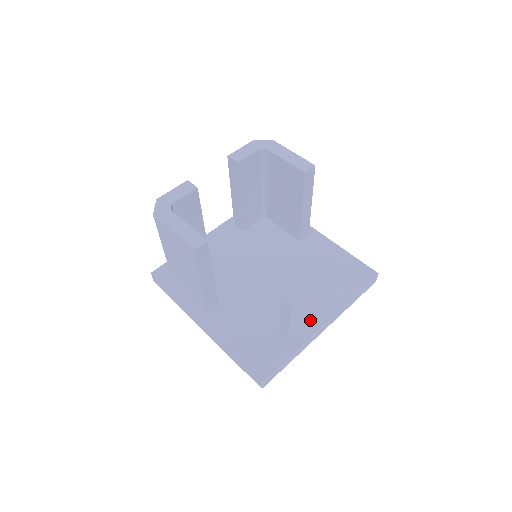
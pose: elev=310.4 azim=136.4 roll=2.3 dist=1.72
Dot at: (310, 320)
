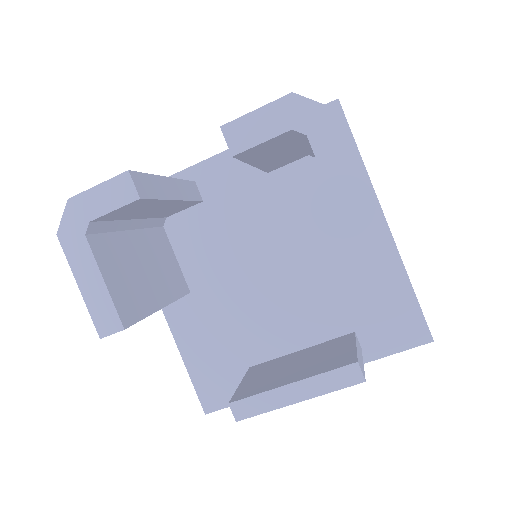
Dot at: occluded
